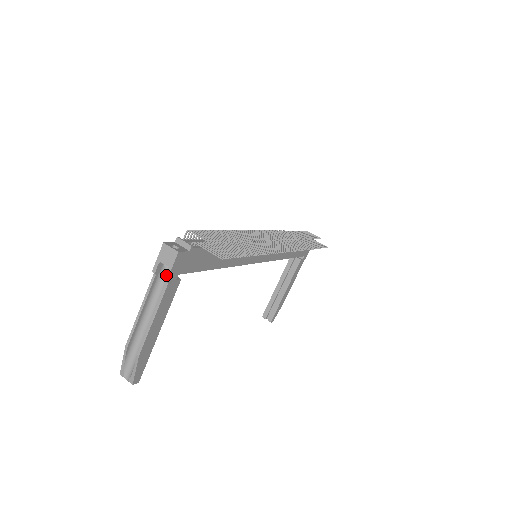
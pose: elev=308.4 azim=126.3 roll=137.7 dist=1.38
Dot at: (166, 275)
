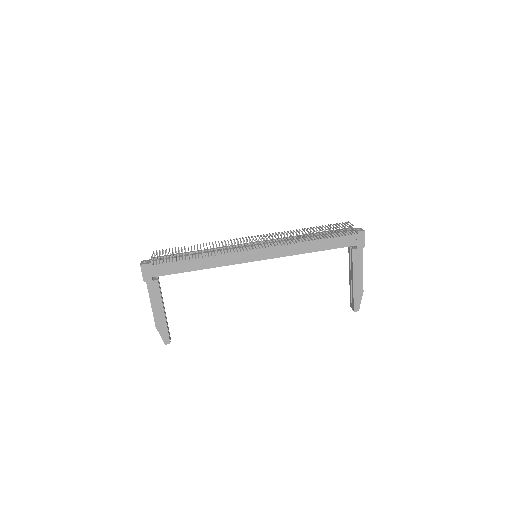
Dot at: (143, 279)
